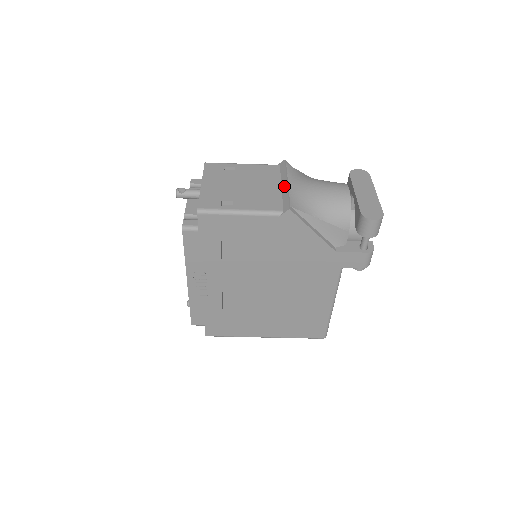
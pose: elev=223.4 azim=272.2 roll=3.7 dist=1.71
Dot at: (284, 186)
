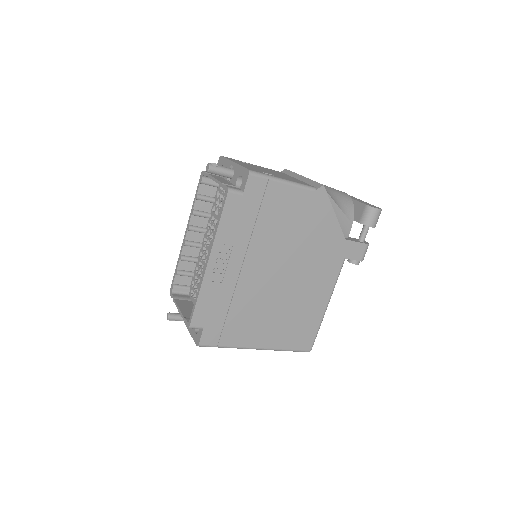
Dot at: (302, 178)
